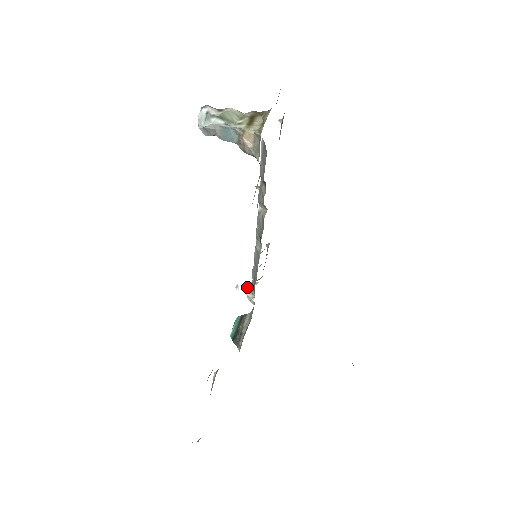
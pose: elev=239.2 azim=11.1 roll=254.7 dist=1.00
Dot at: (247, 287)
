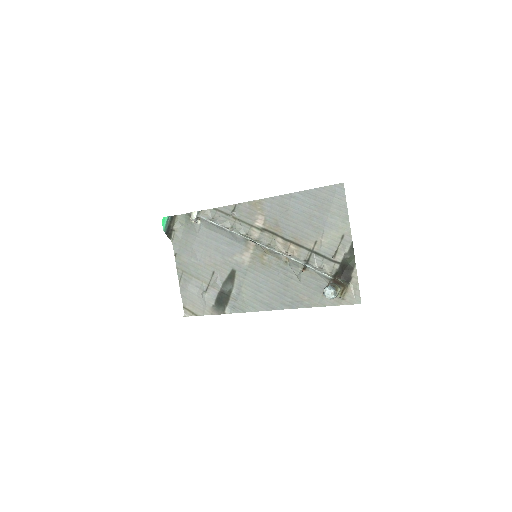
Dot at: (195, 215)
